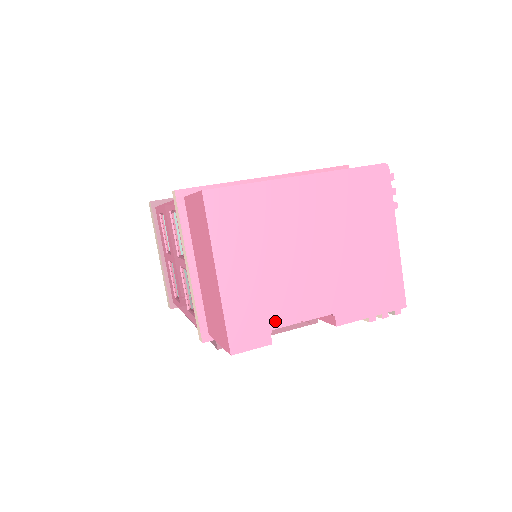
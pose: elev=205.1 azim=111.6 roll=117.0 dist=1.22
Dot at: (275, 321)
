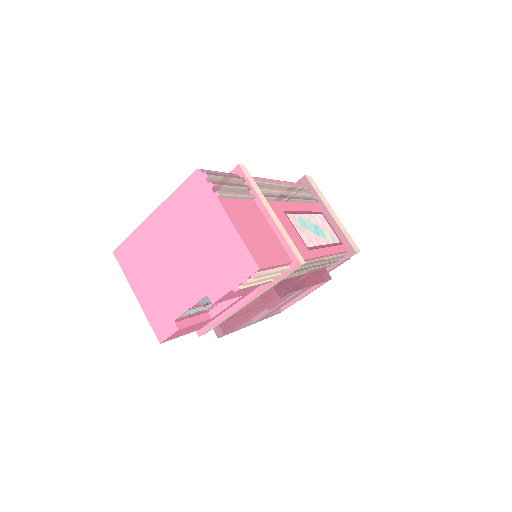
Dot at: (174, 314)
